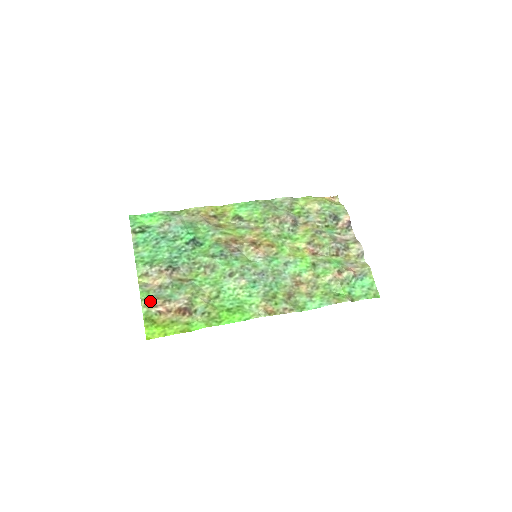
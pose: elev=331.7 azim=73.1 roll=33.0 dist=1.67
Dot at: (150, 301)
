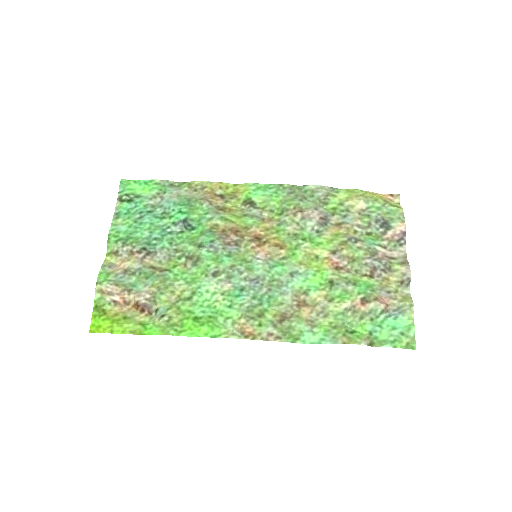
Dot at: (106, 286)
